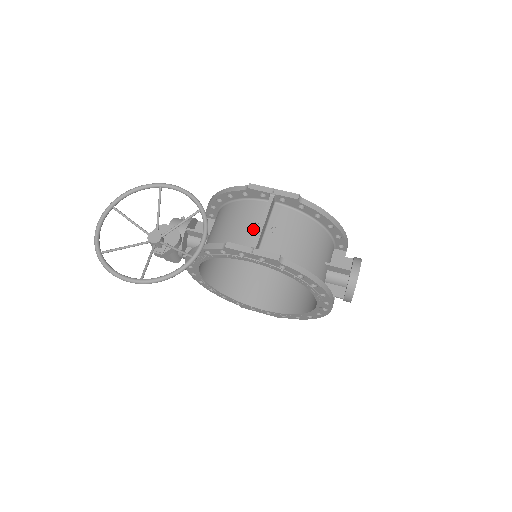
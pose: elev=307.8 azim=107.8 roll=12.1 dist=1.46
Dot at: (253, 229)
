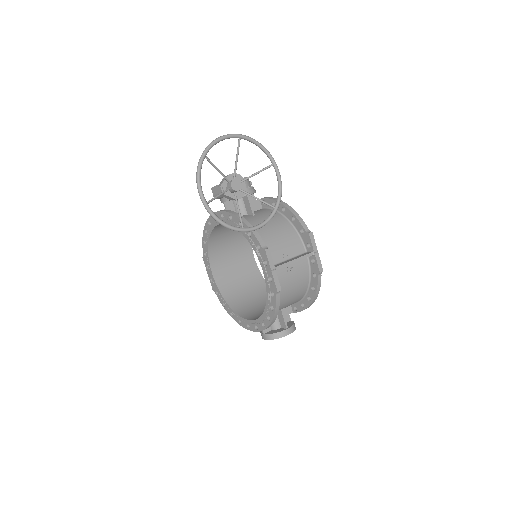
Dot at: (284, 255)
